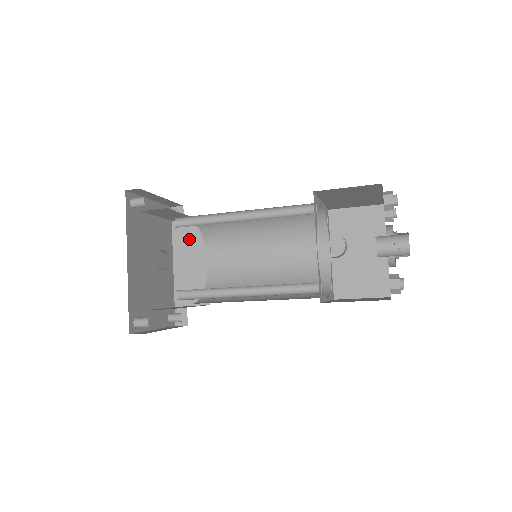
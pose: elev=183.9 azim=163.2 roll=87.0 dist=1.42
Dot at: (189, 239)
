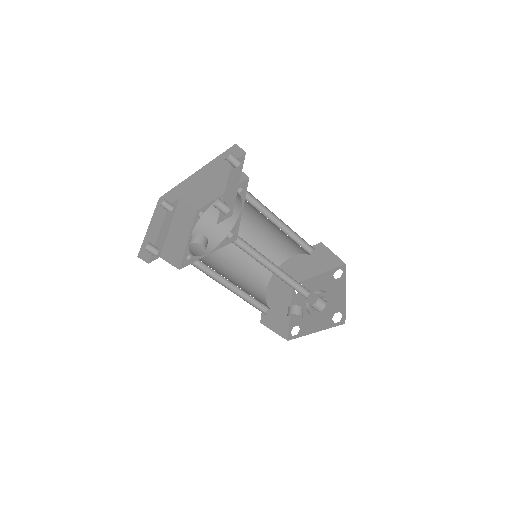
Dot at: (225, 173)
